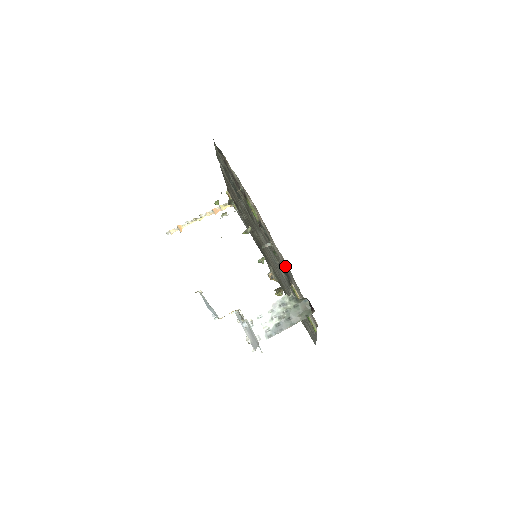
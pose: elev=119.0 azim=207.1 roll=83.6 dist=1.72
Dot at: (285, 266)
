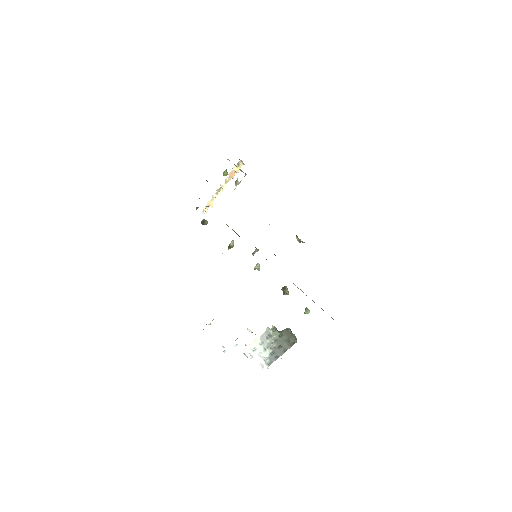
Dot at: occluded
